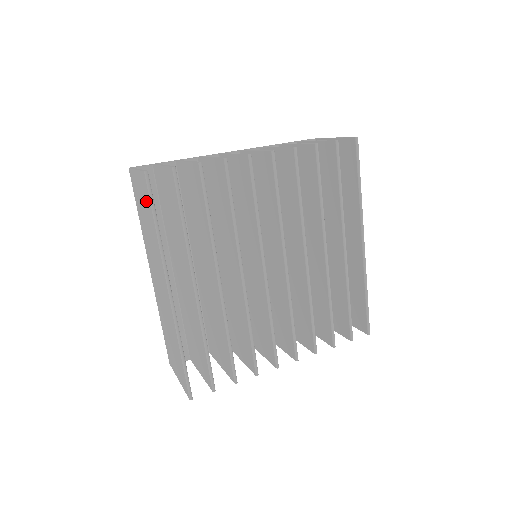
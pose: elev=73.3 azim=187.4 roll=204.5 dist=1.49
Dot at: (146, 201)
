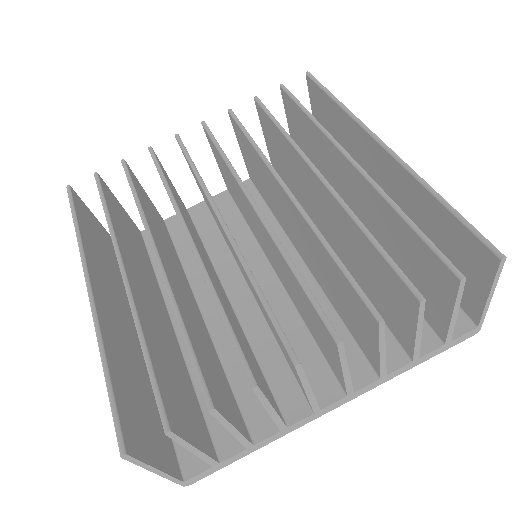
Dot at: occluded
